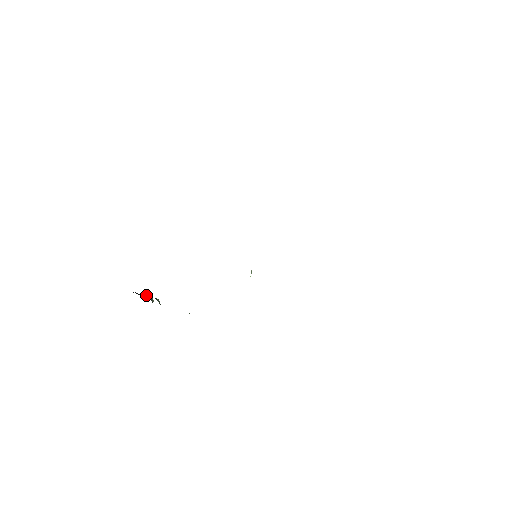
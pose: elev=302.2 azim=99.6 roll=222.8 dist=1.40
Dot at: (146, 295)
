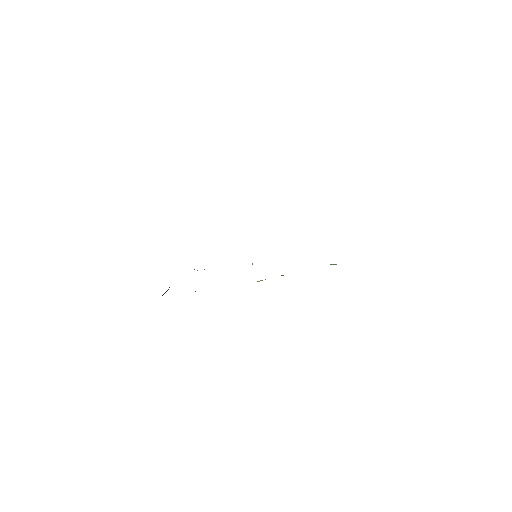
Dot at: occluded
